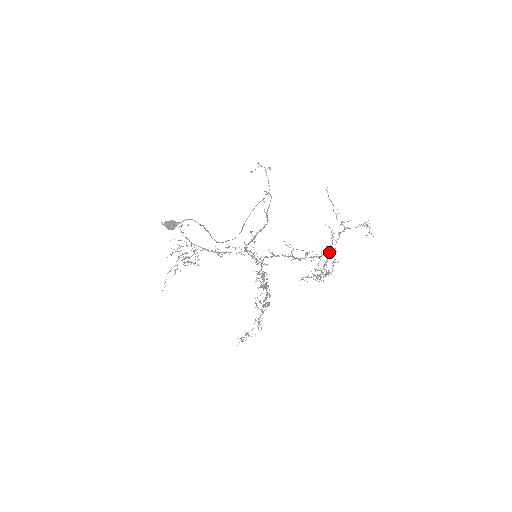
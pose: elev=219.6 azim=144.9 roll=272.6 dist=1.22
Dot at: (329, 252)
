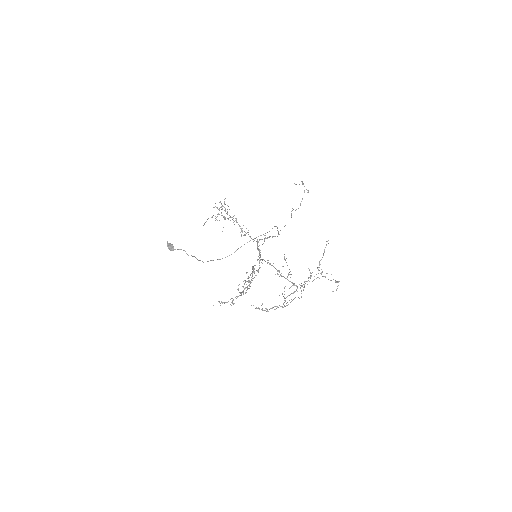
Dot at: (301, 286)
